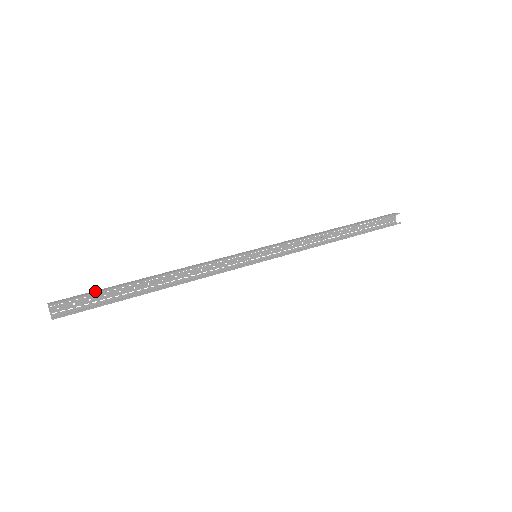
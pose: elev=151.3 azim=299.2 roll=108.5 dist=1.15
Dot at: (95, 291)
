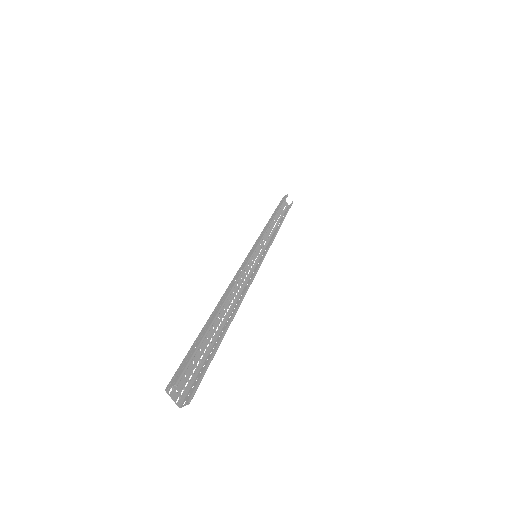
Dot at: (193, 346)
